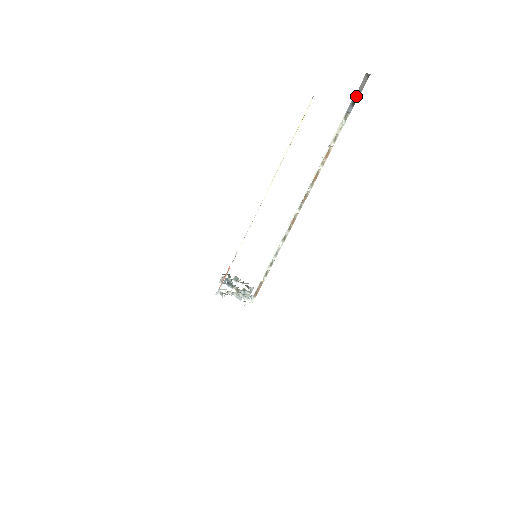
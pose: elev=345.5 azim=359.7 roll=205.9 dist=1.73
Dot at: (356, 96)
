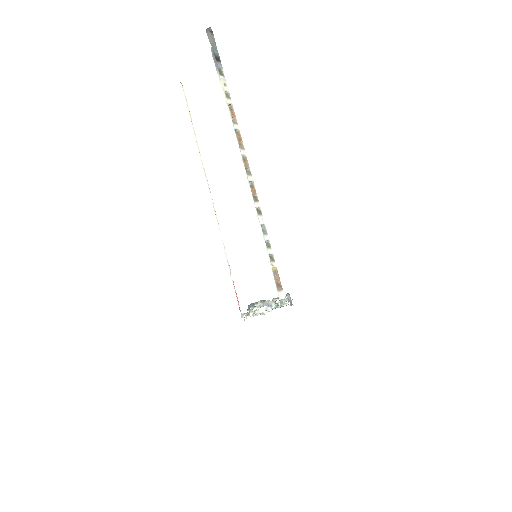
Dot at: (214, 52)
